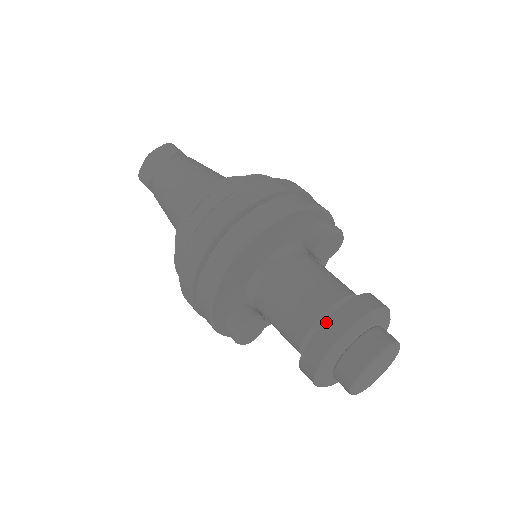
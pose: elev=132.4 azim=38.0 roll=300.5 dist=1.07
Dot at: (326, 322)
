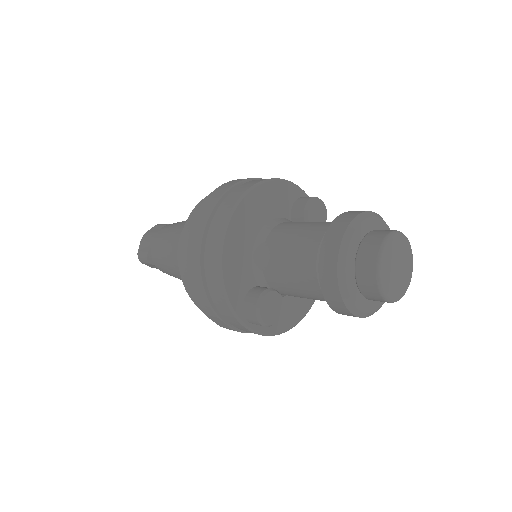
Dot at: (328, 231)
